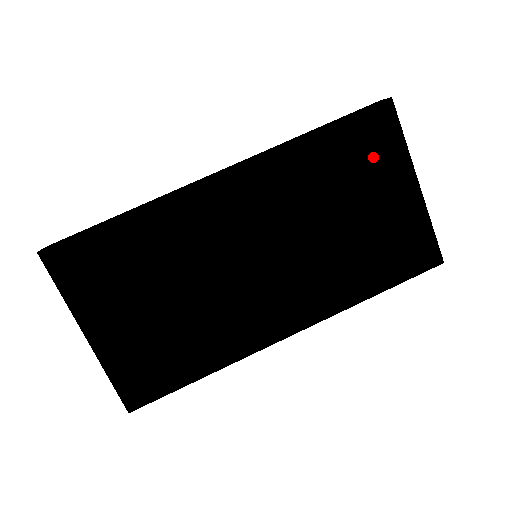
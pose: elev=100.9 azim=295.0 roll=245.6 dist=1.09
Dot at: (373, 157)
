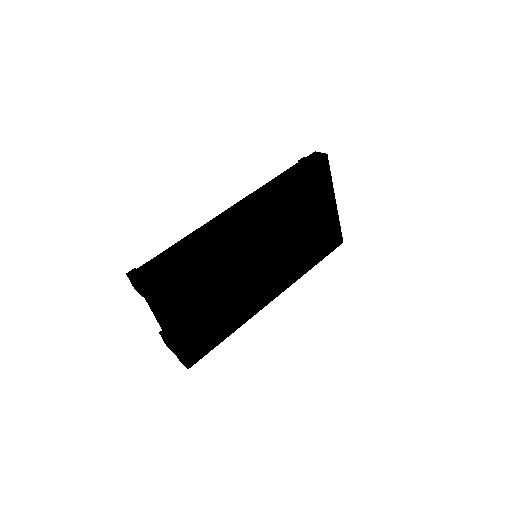
Dot at: (317, 189)
